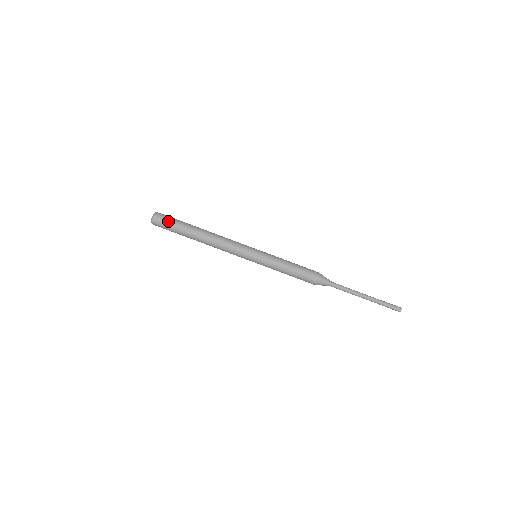
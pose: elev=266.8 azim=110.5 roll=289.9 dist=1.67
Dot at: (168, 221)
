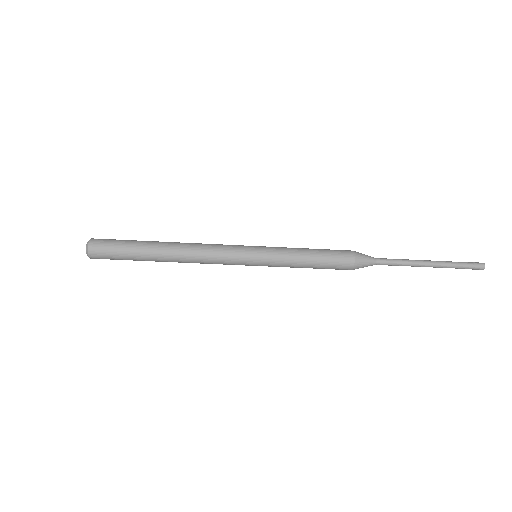
Dot at: (111, 247)
